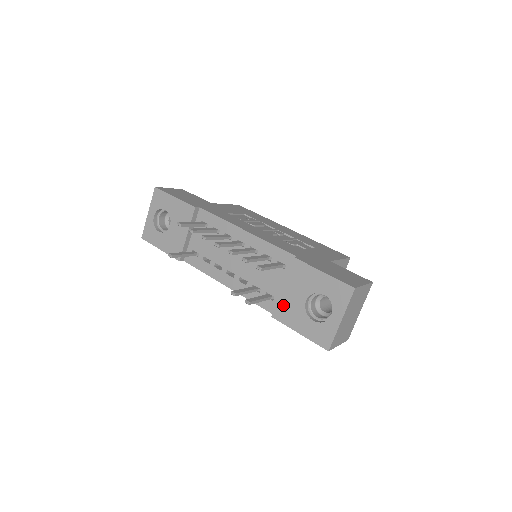
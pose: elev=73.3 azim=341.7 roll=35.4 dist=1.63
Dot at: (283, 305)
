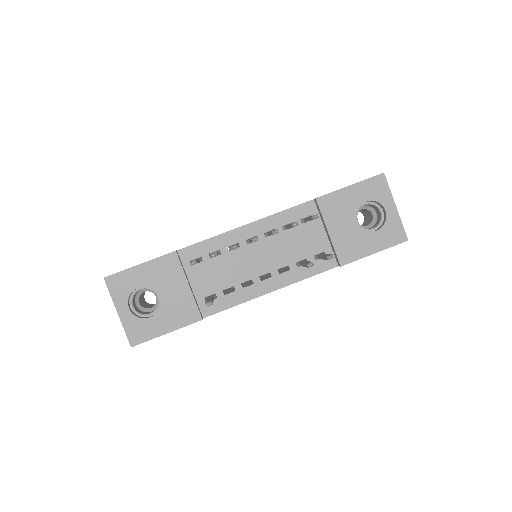
Dot at: (342, 246)
